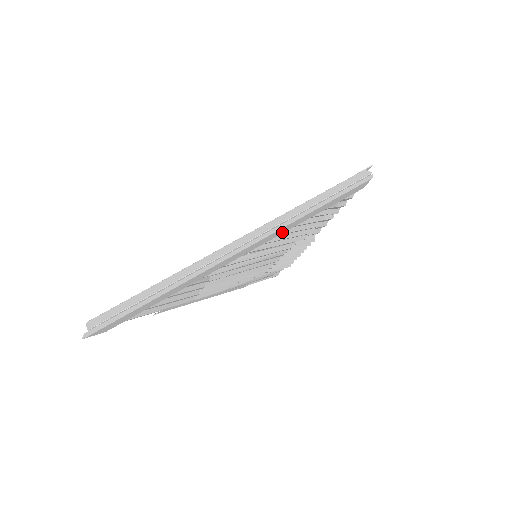
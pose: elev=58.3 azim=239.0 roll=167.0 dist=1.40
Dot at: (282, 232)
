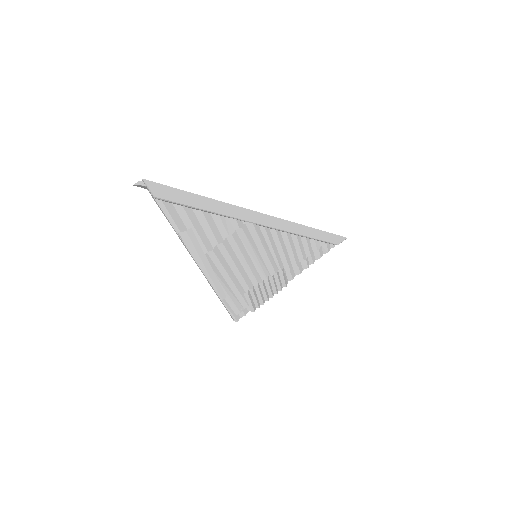
Dot at: (293, 231)
